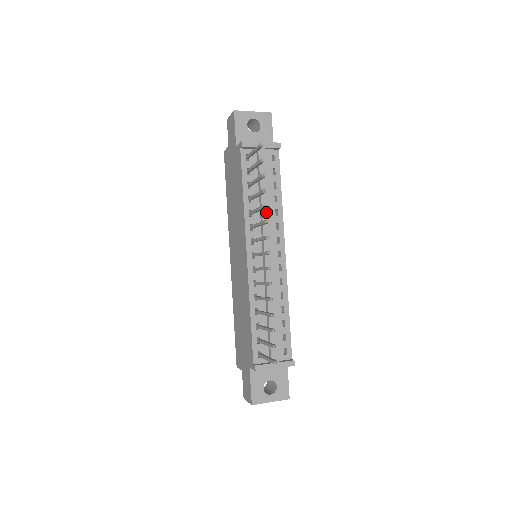
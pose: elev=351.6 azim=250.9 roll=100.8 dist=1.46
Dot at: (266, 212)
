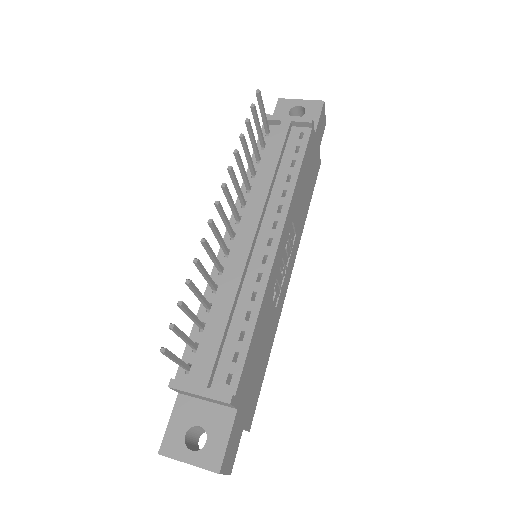
Dot at: (266, 187)
